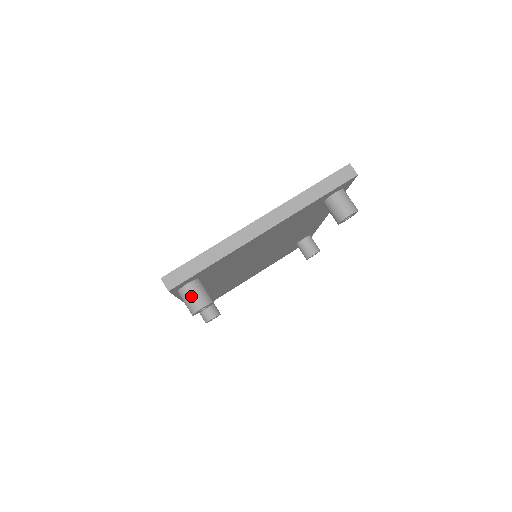
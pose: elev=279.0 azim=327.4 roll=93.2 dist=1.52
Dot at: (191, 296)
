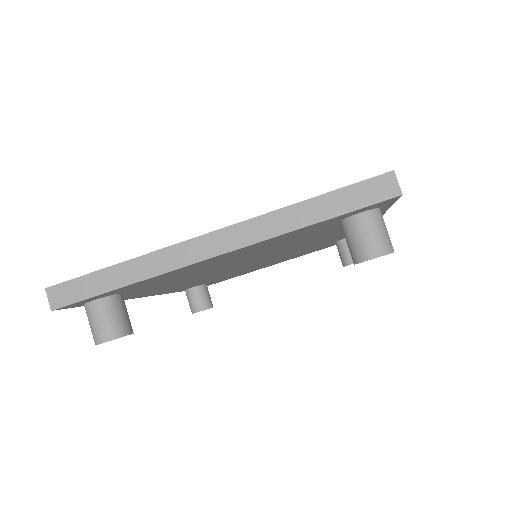
Dot at: (94, 320)
